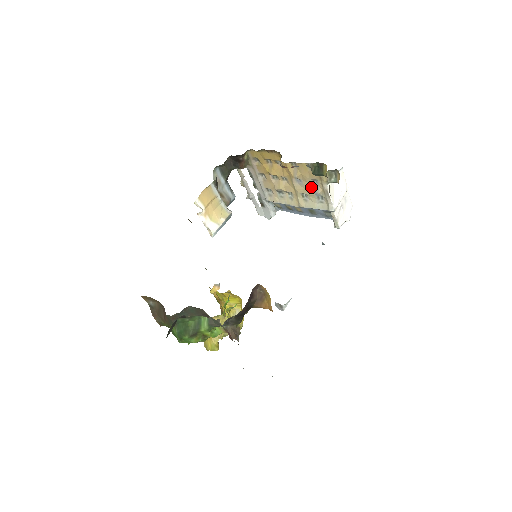
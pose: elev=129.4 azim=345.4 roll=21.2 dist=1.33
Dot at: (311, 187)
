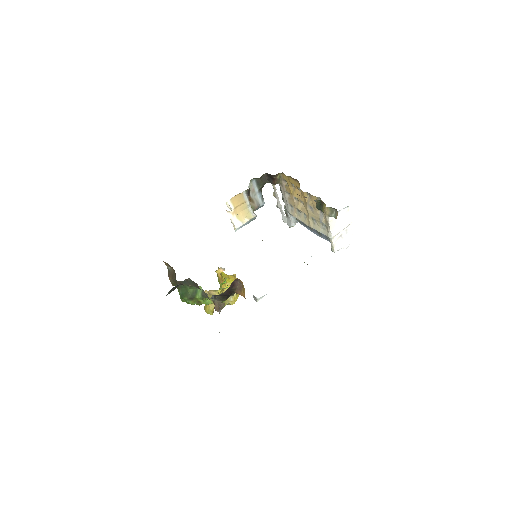
Dot at: (318, 215)
